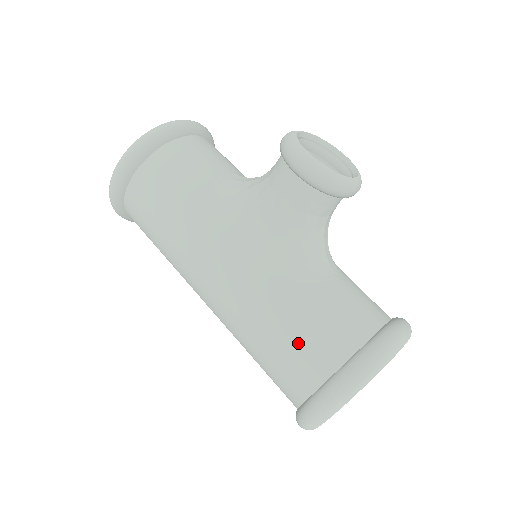
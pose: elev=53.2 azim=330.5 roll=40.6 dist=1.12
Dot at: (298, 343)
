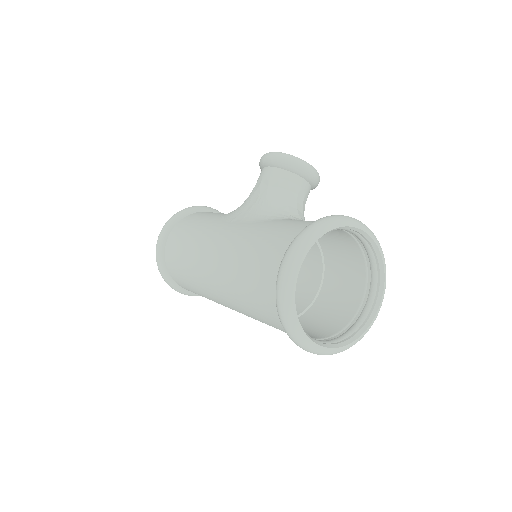
Dot at: (270, 240)
